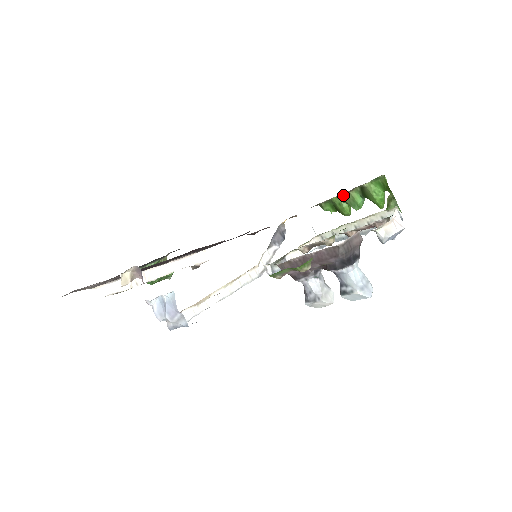
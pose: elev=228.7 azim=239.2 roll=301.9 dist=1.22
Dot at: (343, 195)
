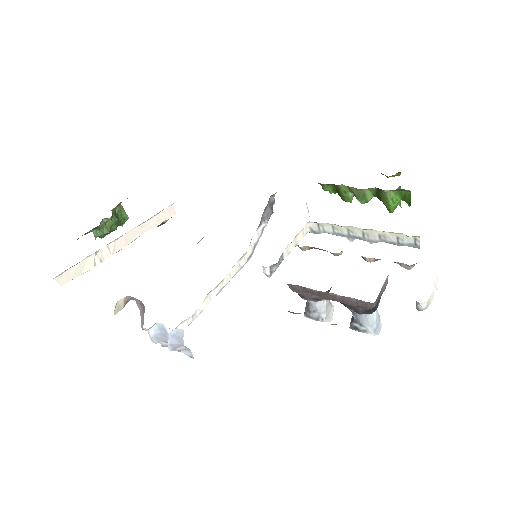
Dot at: (354, 188)
